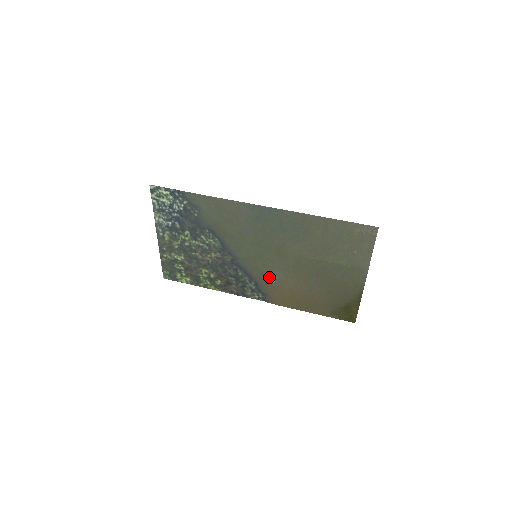
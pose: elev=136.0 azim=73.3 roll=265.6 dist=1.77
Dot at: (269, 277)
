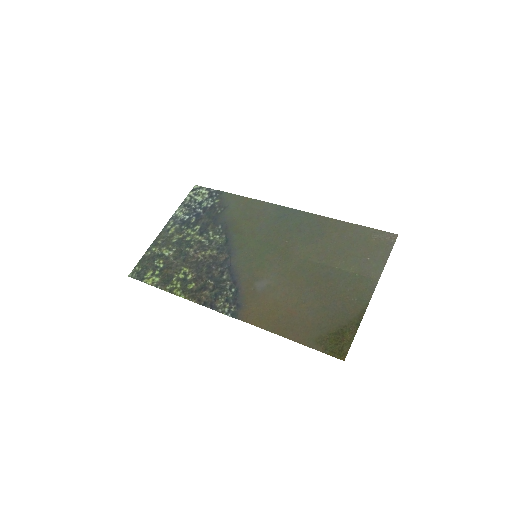
Dot at: (258, 282)
